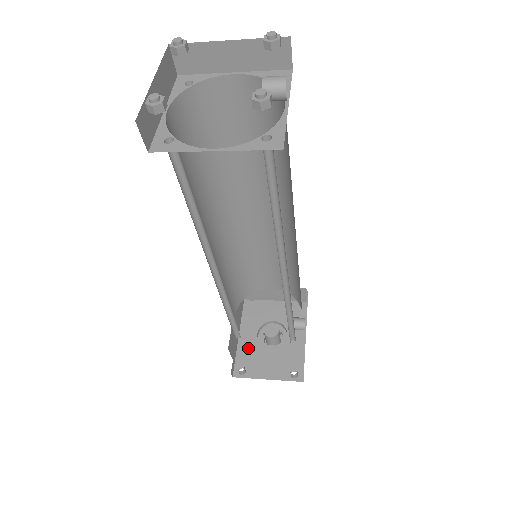
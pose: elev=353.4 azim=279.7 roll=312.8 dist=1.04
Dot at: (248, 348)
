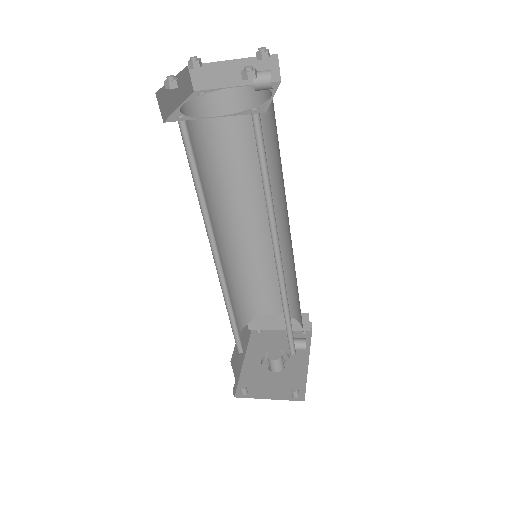
Dot at: (252, 372)
